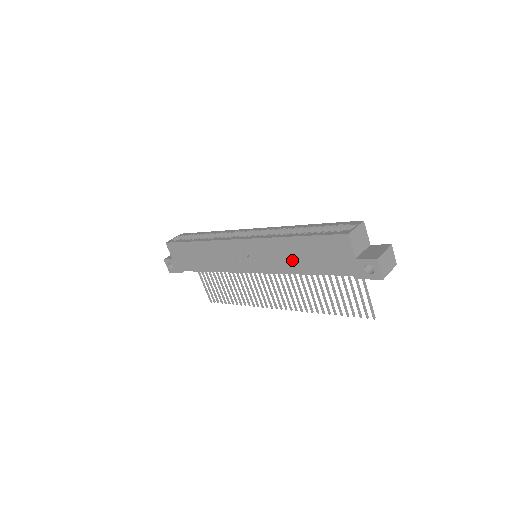
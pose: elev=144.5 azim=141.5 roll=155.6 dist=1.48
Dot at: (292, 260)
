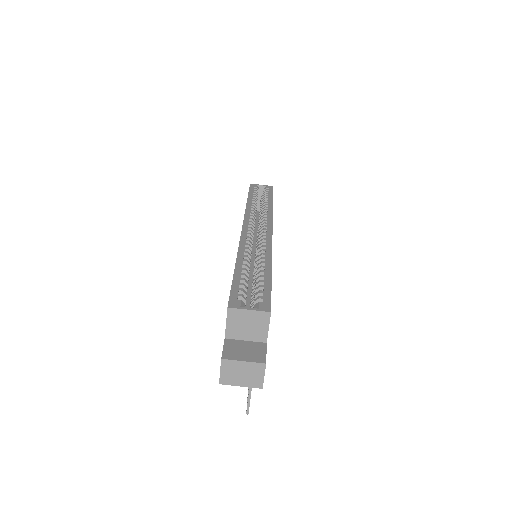
Dot at: occluded
